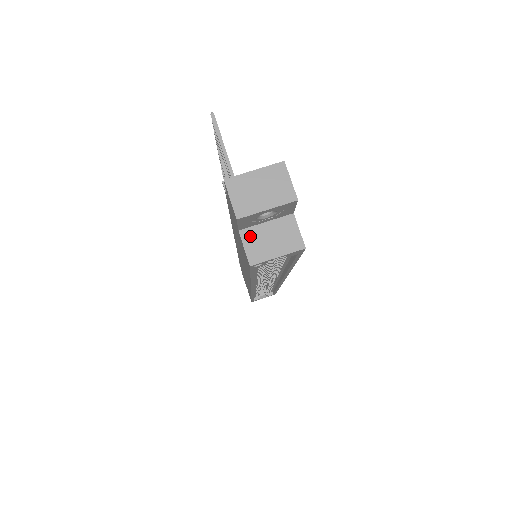
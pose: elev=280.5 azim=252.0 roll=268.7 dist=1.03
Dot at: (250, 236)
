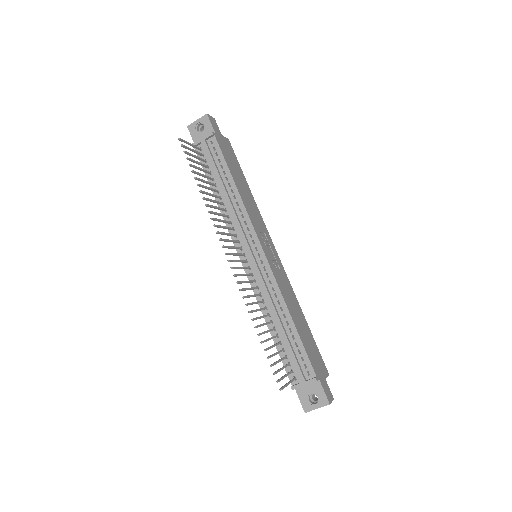
Dot at: occluded
